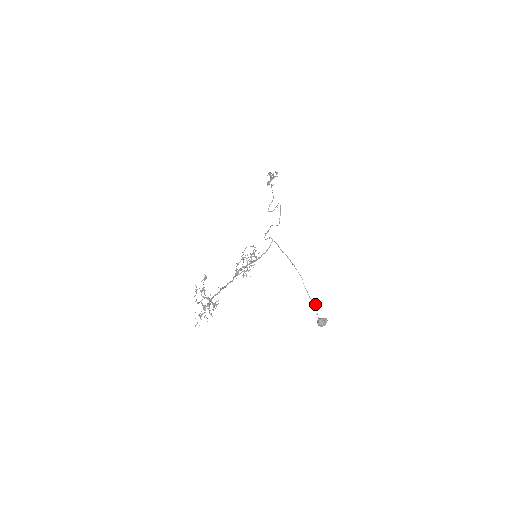
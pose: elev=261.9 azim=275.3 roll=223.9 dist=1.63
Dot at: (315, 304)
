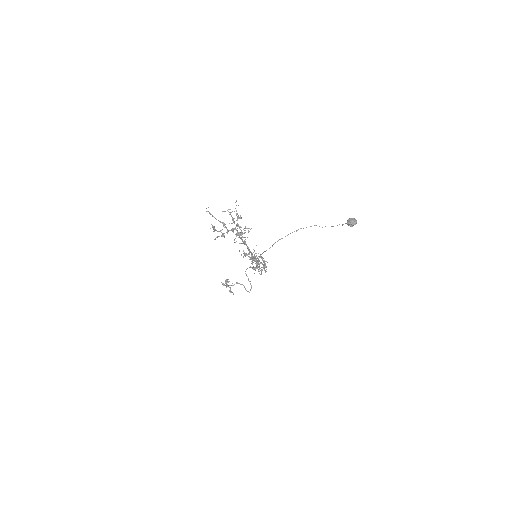
Dot at: occluded
